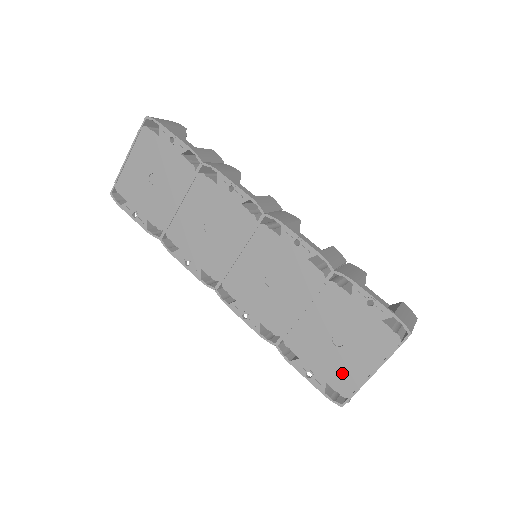
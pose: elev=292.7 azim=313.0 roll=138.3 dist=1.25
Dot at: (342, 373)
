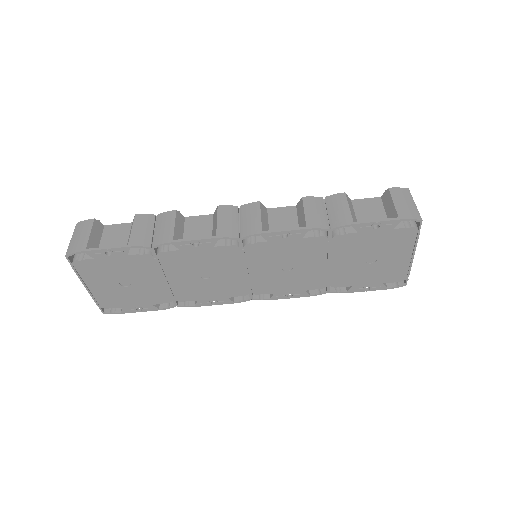
Dot at: (390, 272)
